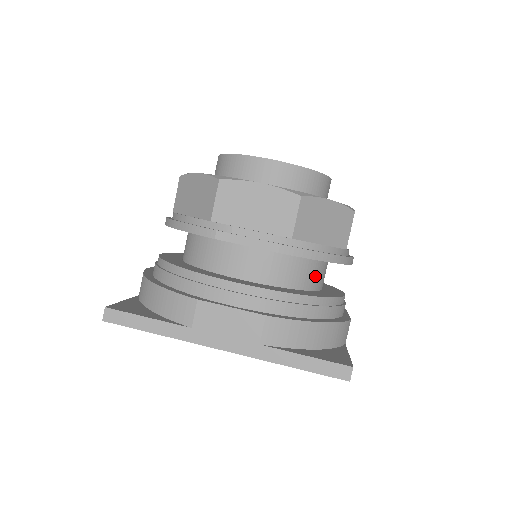
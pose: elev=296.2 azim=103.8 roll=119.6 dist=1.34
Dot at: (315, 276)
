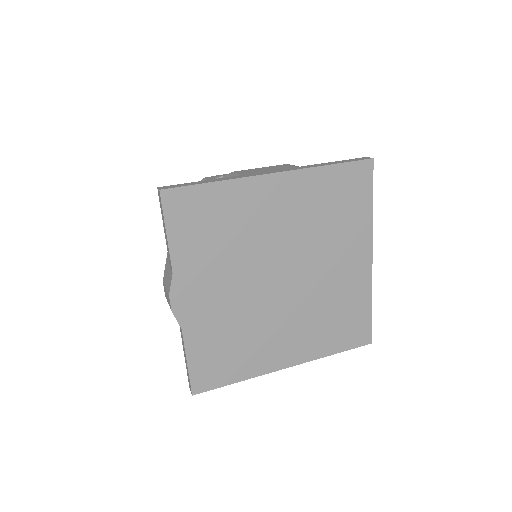
Dot at: occluded
